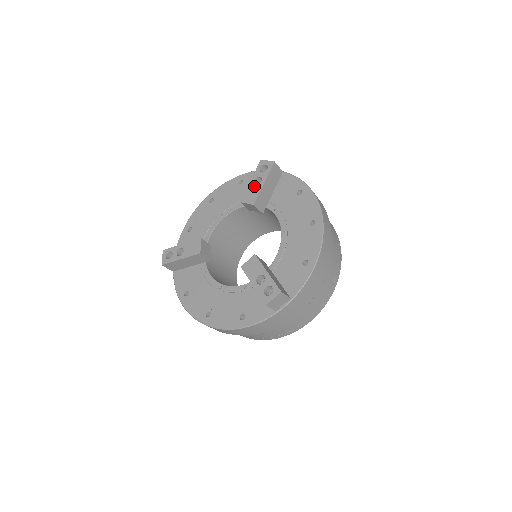
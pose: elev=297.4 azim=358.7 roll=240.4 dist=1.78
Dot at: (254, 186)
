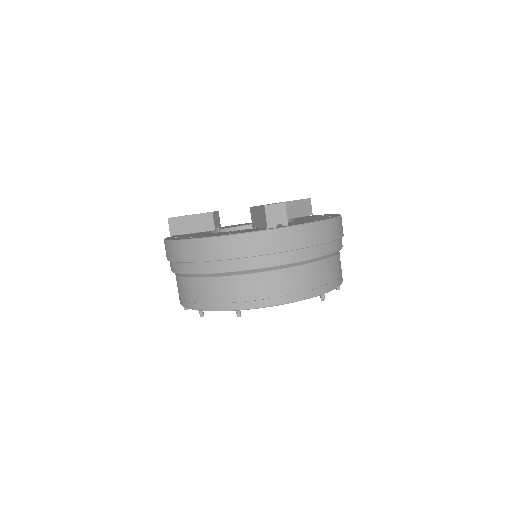
Dot at: occluded
